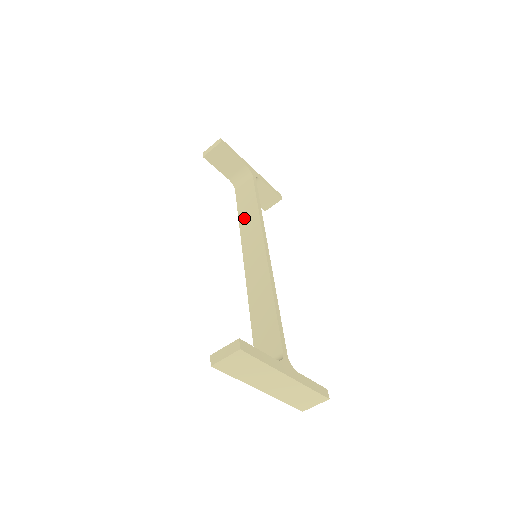
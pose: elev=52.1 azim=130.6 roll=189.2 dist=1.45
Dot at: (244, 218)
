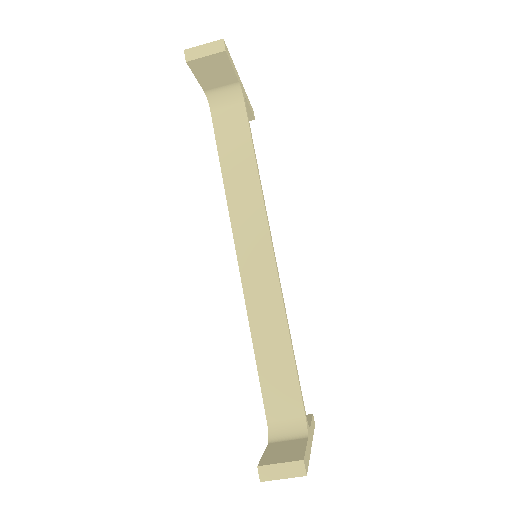
Dot at: (233, 180)
